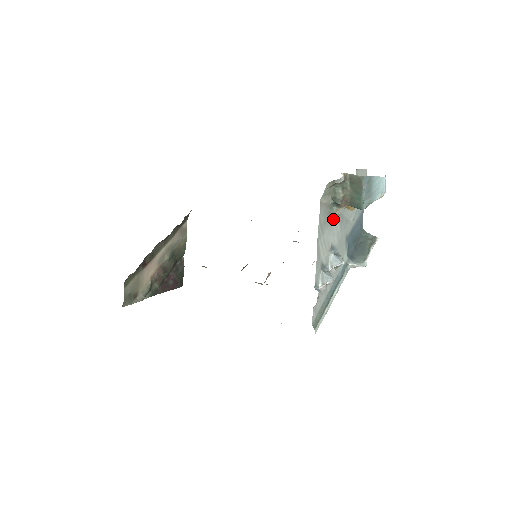
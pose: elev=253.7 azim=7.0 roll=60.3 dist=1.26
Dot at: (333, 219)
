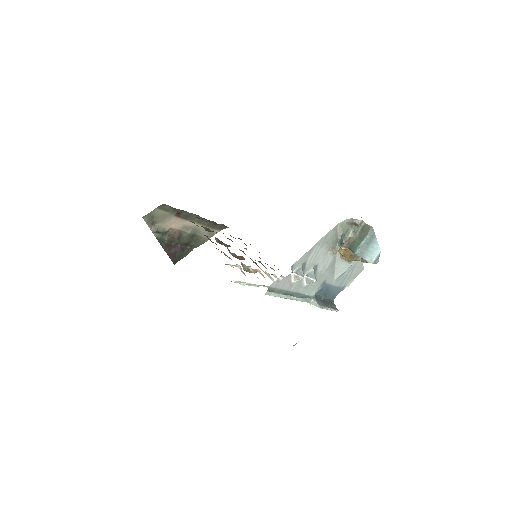
Dot at: (331, 250)
